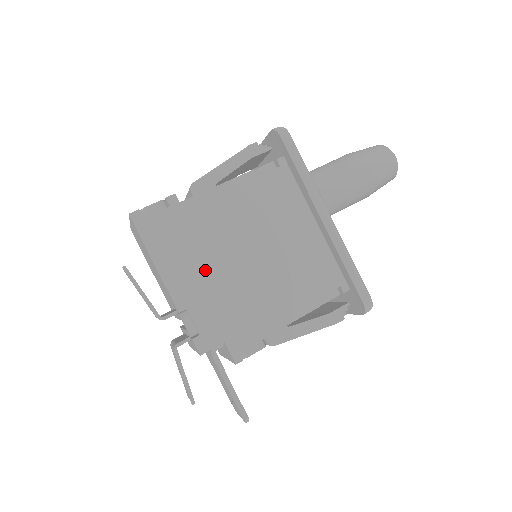
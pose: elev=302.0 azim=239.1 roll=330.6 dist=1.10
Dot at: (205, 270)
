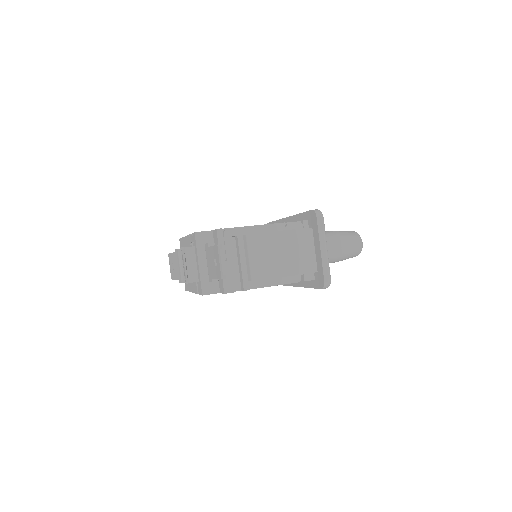
Dot at: occluded
